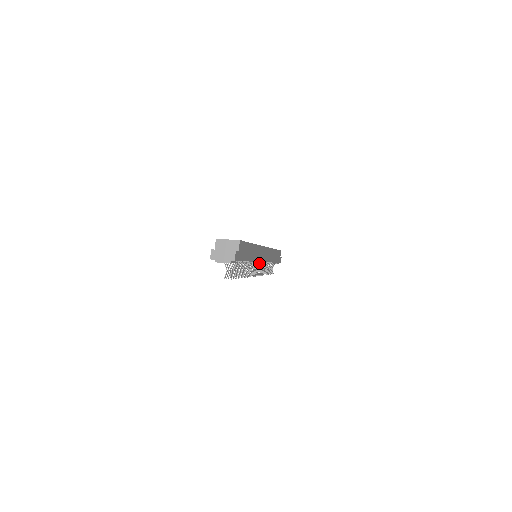
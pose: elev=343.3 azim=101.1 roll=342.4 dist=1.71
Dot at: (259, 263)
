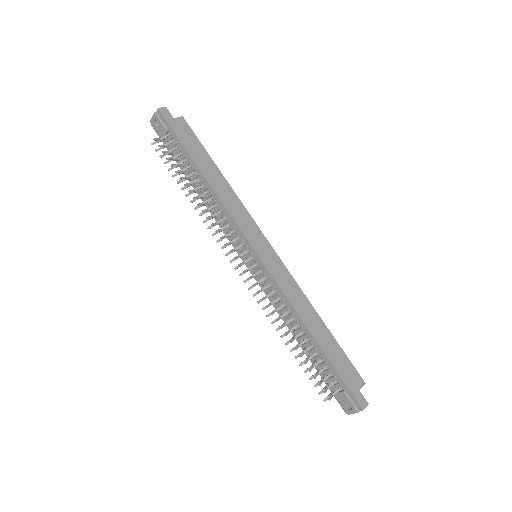
Dot at: (252, 259)
